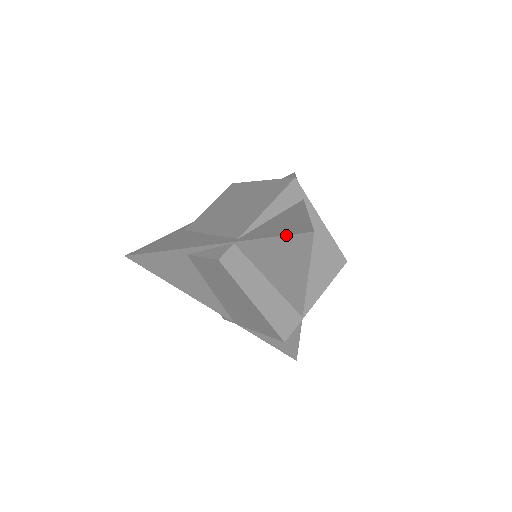
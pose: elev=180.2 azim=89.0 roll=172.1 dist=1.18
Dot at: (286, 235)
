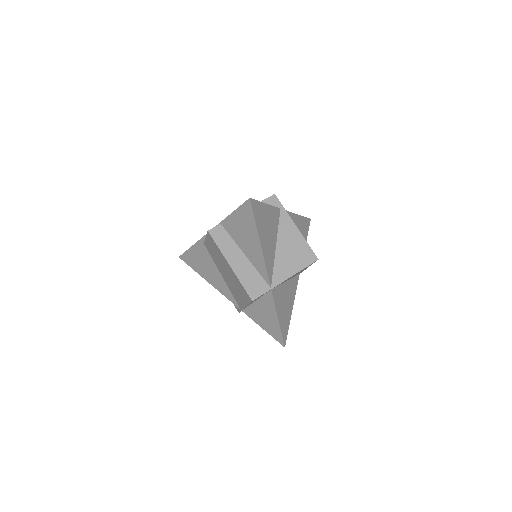
Dot at: (240, 206)
